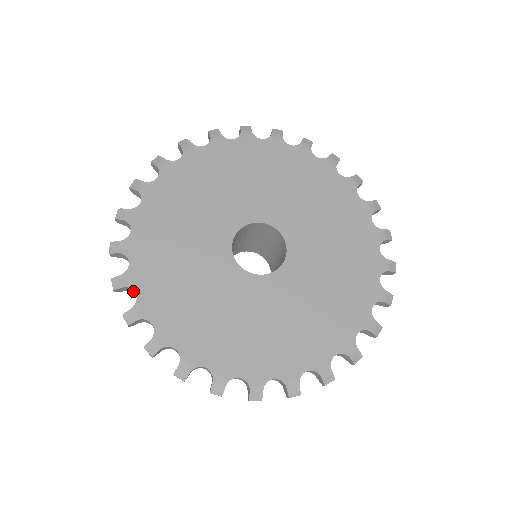
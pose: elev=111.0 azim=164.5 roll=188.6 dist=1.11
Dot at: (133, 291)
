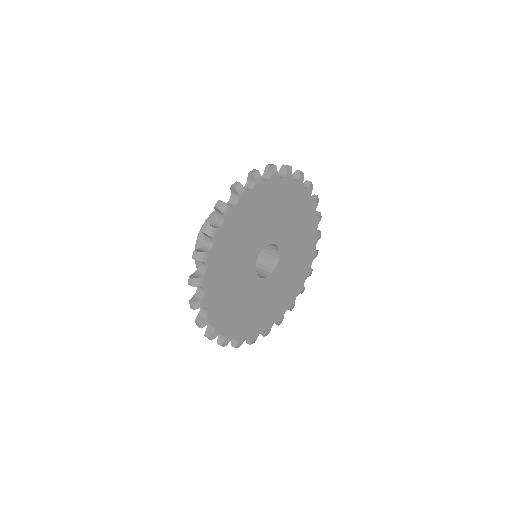
Dot at: (201, 286)
